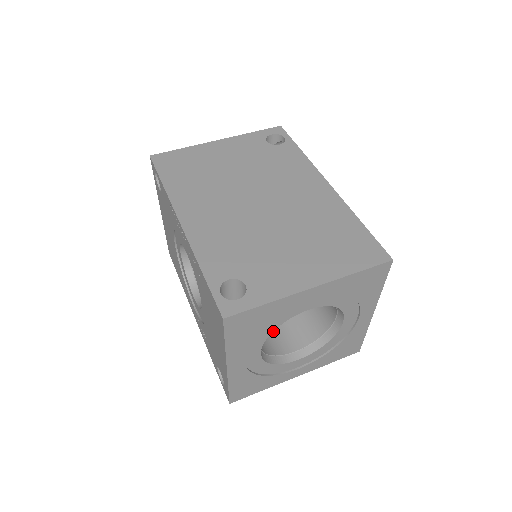
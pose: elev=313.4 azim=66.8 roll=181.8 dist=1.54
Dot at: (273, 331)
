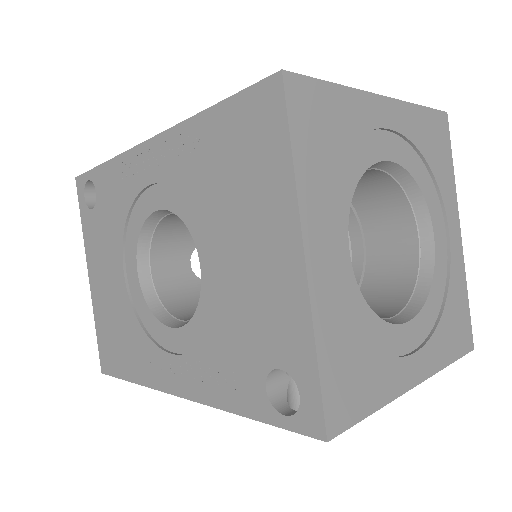
Dot at: occluded
